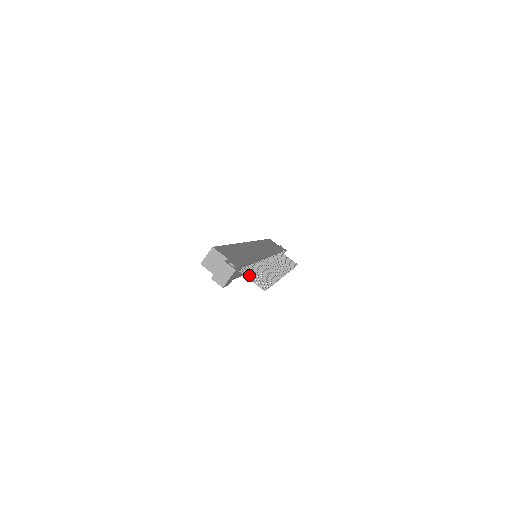
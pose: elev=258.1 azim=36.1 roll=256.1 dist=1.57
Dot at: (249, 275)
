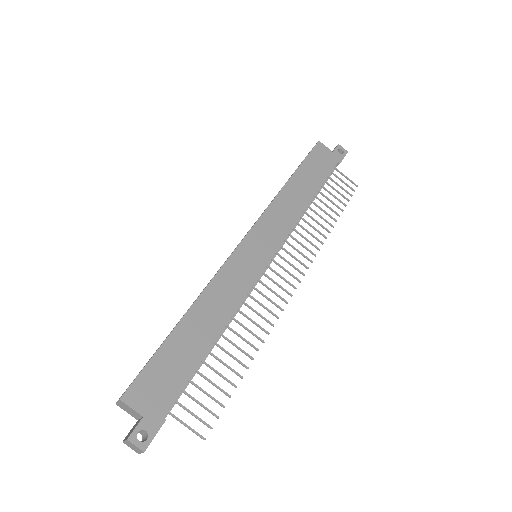
Dot at: (186, 410)
